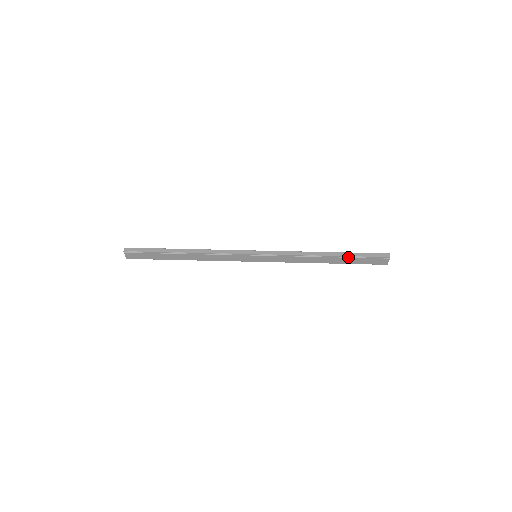
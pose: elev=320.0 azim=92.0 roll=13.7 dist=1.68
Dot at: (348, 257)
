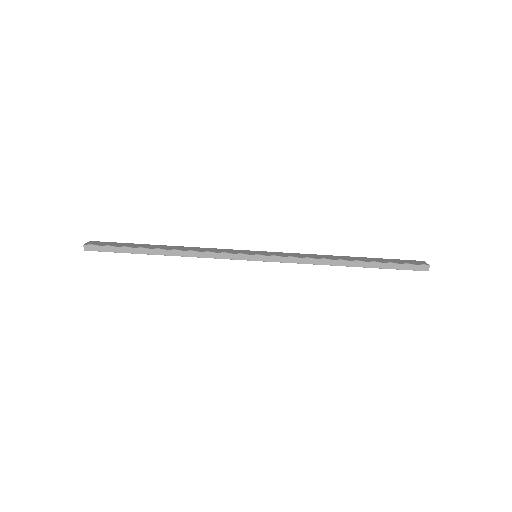
Dot at: (374, 267)
